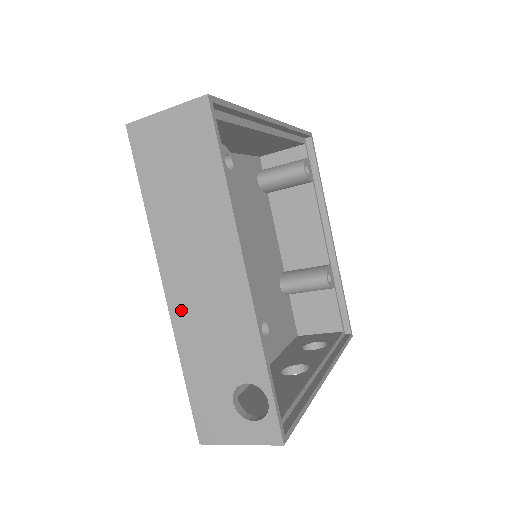
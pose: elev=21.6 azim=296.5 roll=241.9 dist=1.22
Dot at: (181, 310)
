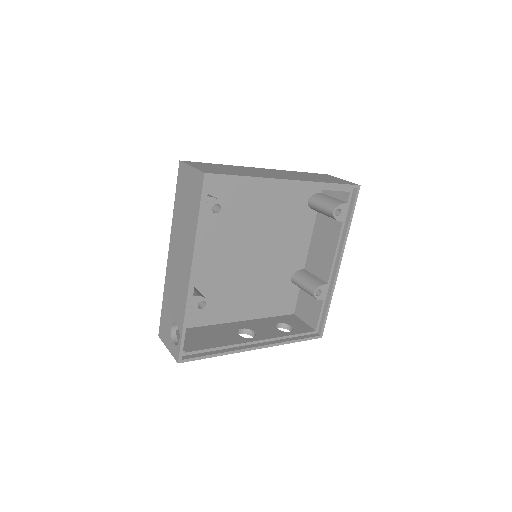
Dot at: (170, 270)
